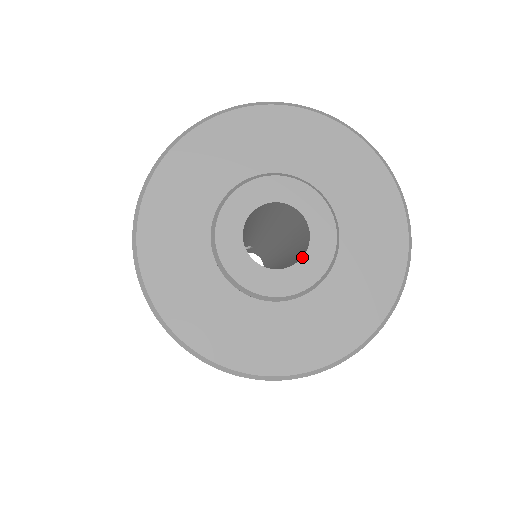
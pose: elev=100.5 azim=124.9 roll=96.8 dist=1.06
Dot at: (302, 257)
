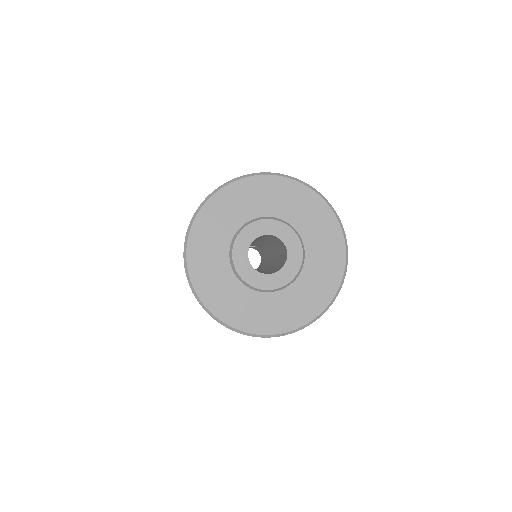
Dot at: (277, 271)
